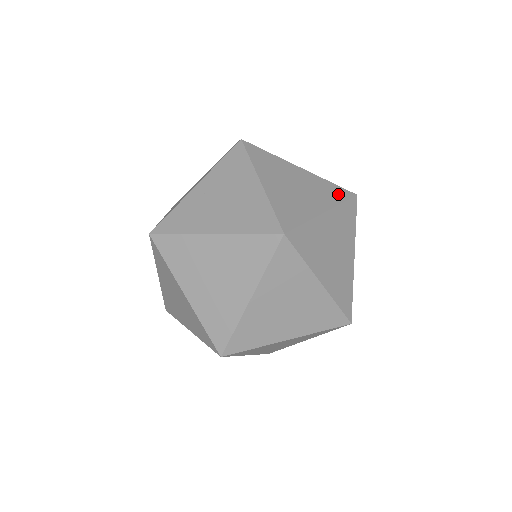
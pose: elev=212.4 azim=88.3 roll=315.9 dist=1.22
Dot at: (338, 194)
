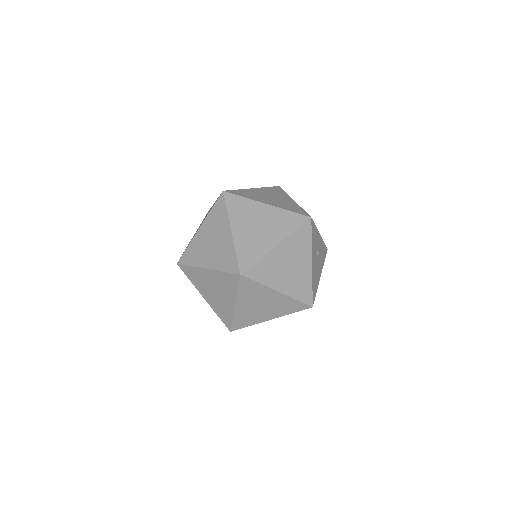
Dot at: (293, 222)
